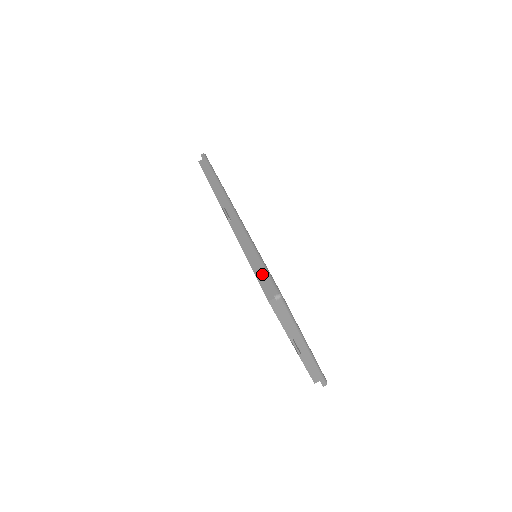
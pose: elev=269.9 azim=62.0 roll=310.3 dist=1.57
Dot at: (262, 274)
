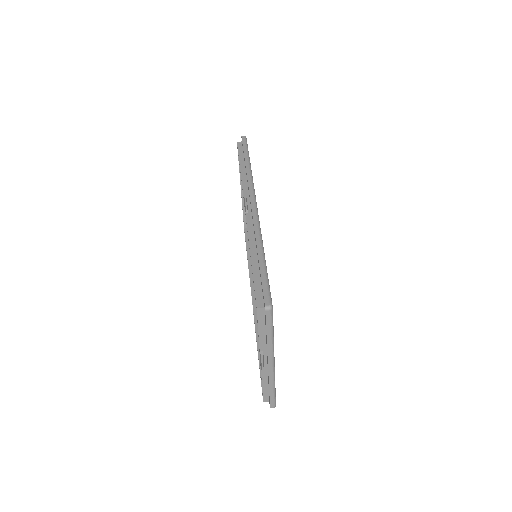
Dot at: (260, 278)
